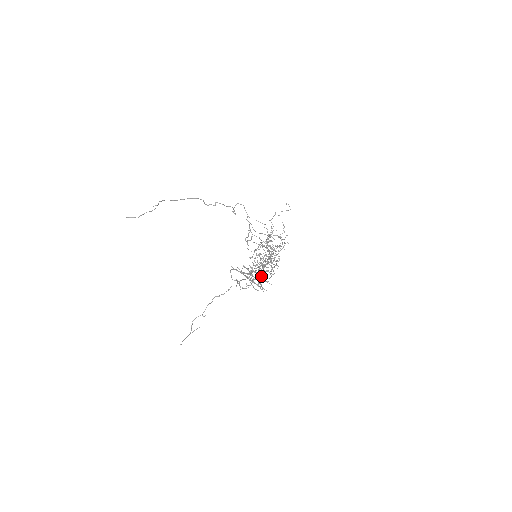
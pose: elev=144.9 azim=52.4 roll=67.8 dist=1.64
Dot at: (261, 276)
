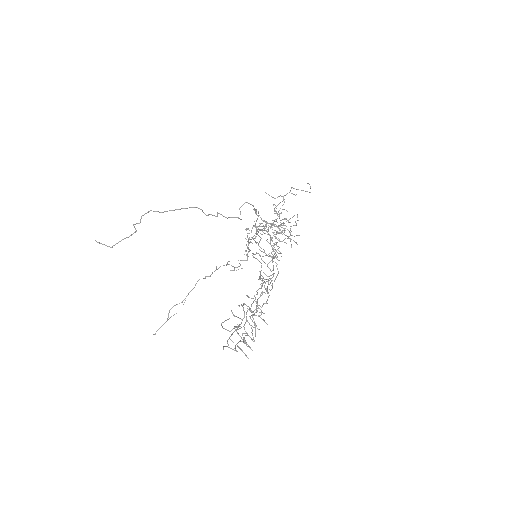
Dot at: (257, 310)
